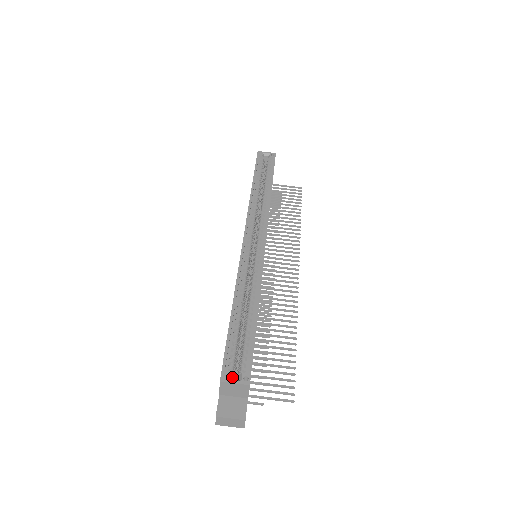
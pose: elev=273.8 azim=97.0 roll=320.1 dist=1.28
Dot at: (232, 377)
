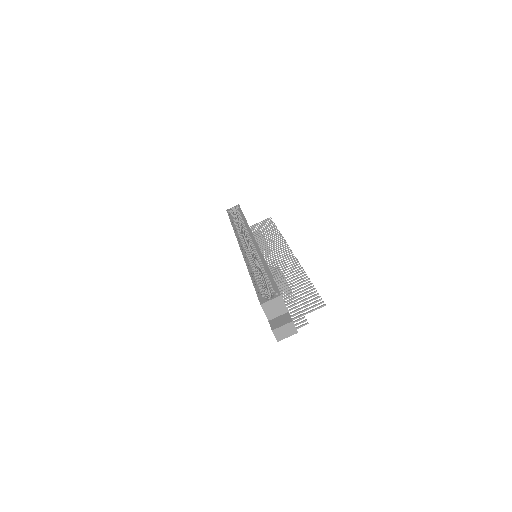
Dot at: (268, 300)
